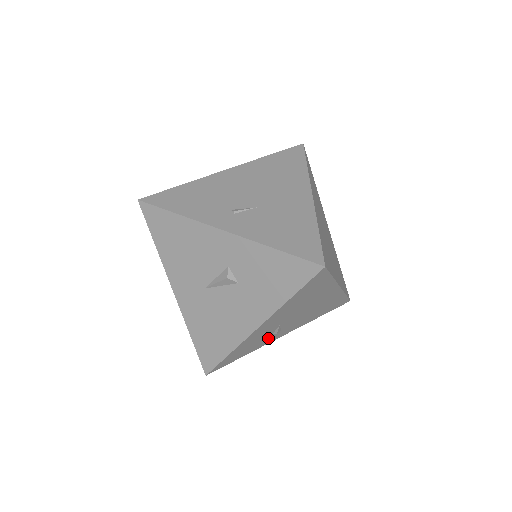
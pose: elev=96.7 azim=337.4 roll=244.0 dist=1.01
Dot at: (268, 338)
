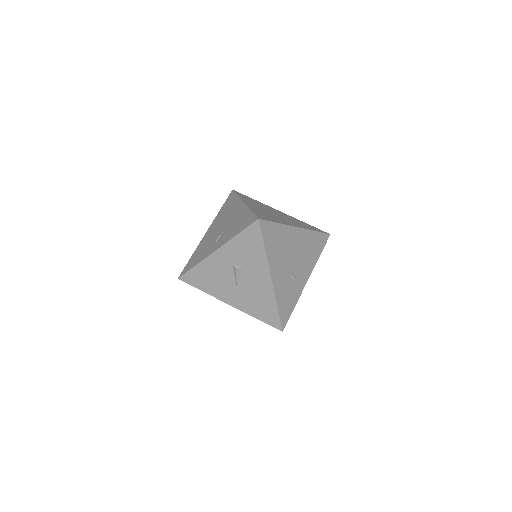
Dot at: (295, 286)
